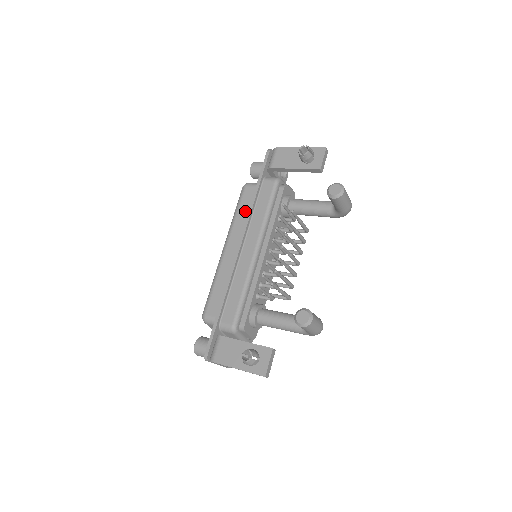
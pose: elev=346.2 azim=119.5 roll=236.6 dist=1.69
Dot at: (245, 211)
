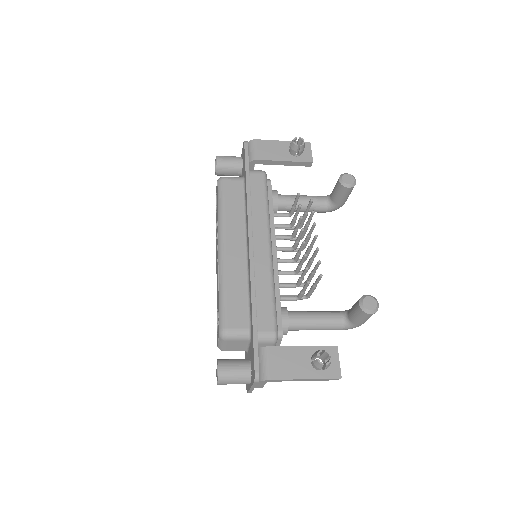
Dot at: (234, 206)
